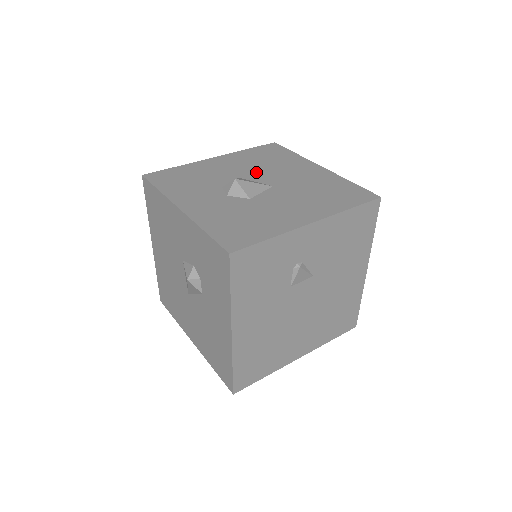
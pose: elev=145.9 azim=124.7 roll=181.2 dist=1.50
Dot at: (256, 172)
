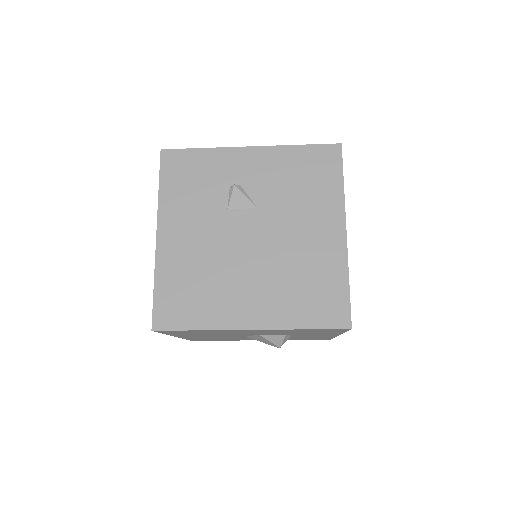
Dot at: occluded
